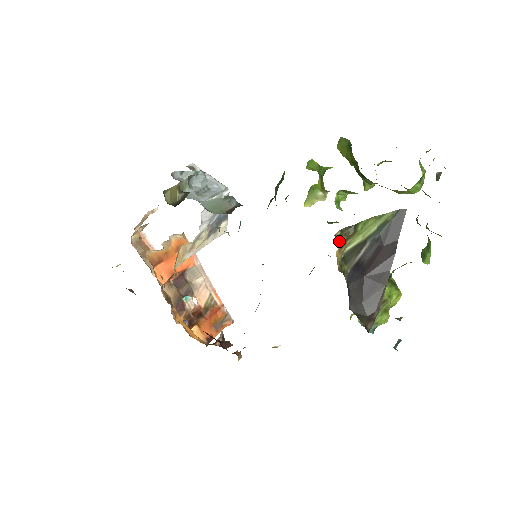
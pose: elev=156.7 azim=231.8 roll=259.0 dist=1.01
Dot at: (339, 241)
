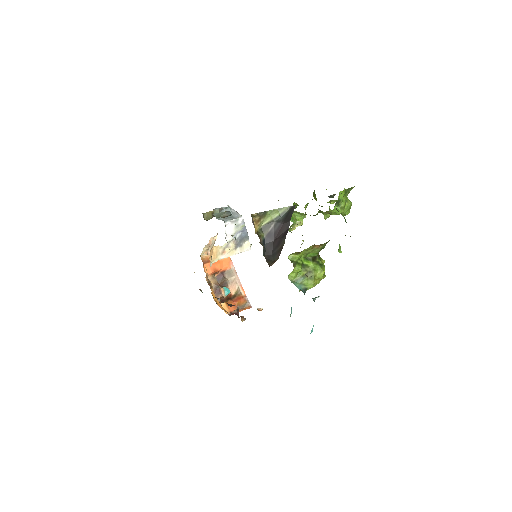
Dot at: (254, 217)
